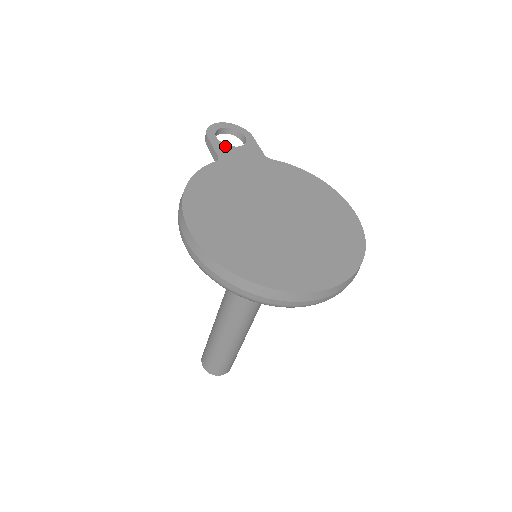
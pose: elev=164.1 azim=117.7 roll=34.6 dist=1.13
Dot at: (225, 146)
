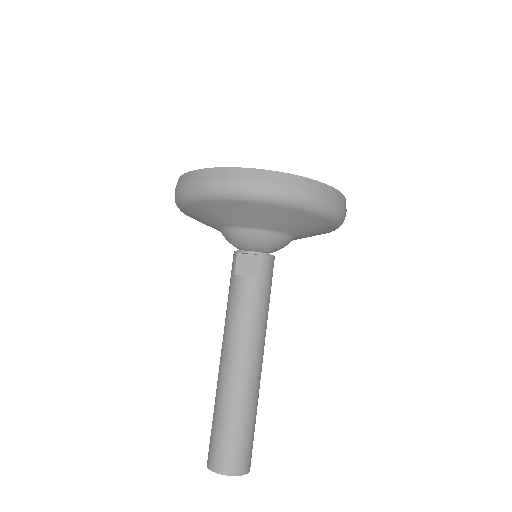
Dot at: occluded
